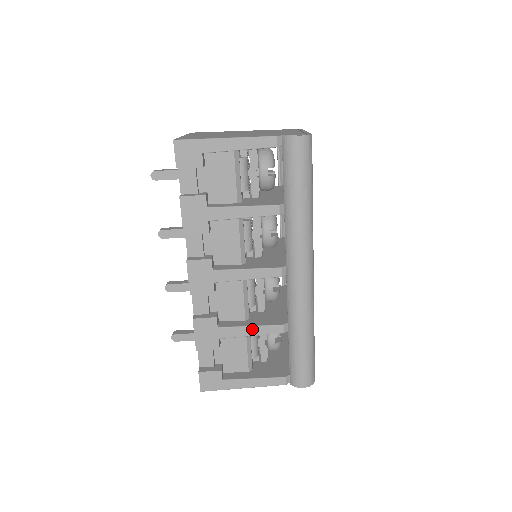
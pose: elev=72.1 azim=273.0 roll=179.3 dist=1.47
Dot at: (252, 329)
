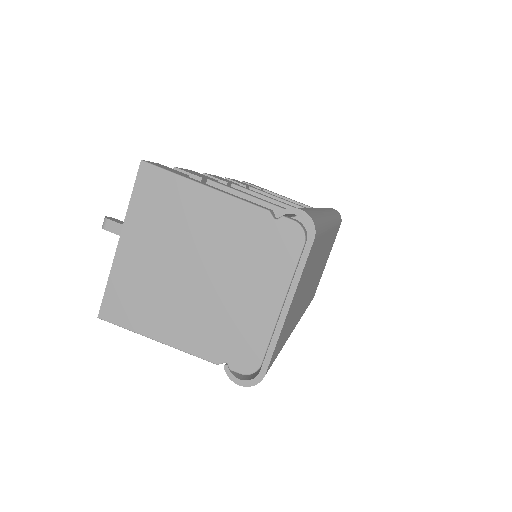
Dot at: (251, 195)
